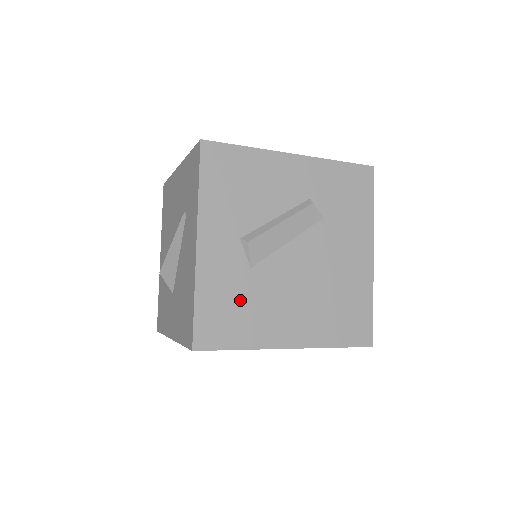
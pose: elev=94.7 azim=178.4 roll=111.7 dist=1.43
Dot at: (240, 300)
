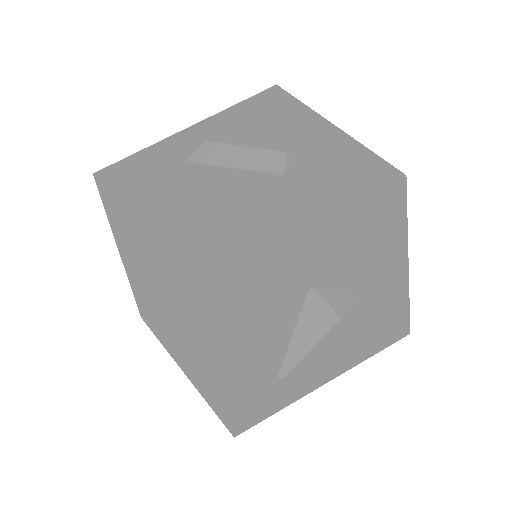
Dot at: (150, 173)
